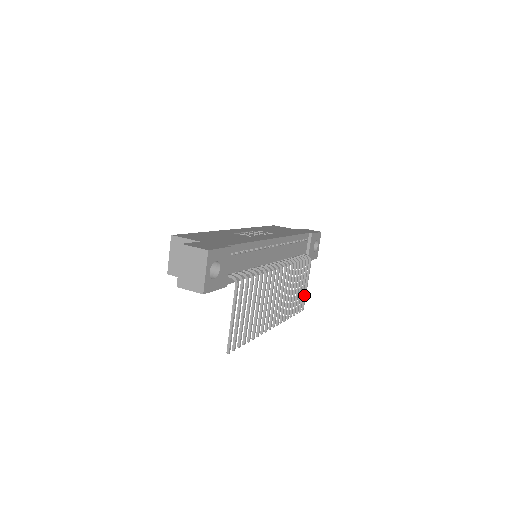
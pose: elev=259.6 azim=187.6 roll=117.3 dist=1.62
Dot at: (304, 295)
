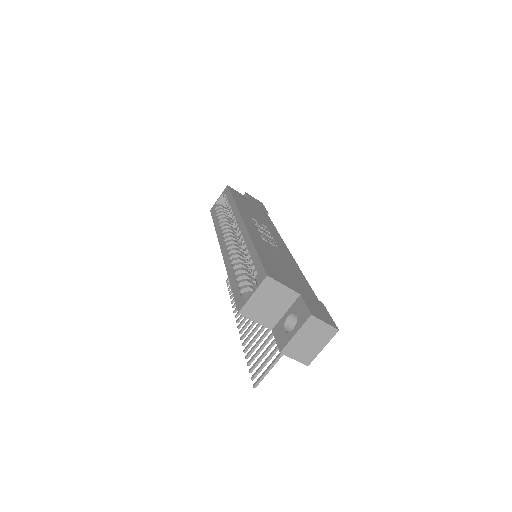
Dot at: occluded
